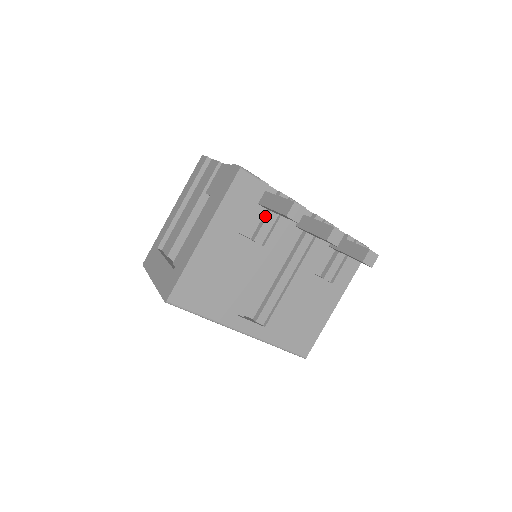
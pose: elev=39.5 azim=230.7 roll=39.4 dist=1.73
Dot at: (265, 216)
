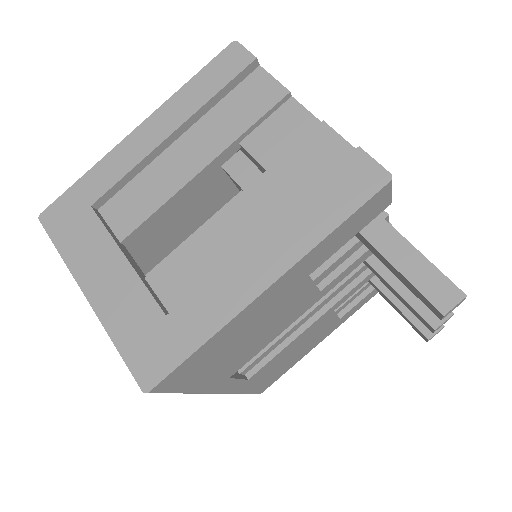
Dot at: (346, 244)
